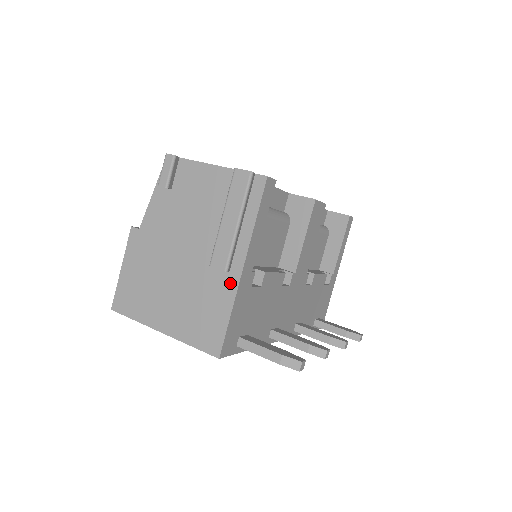
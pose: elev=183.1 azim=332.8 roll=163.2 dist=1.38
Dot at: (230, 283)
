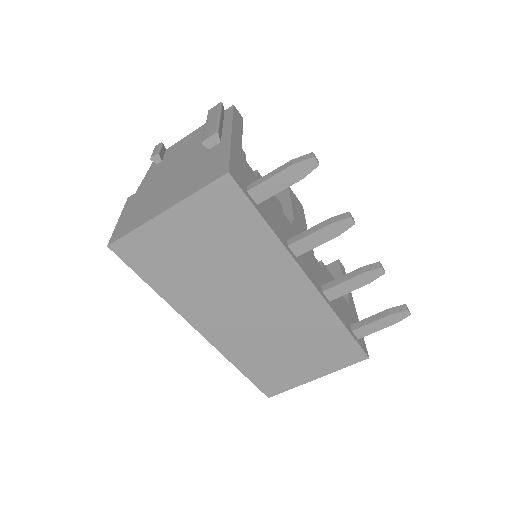
Dot at: (223, 144)
